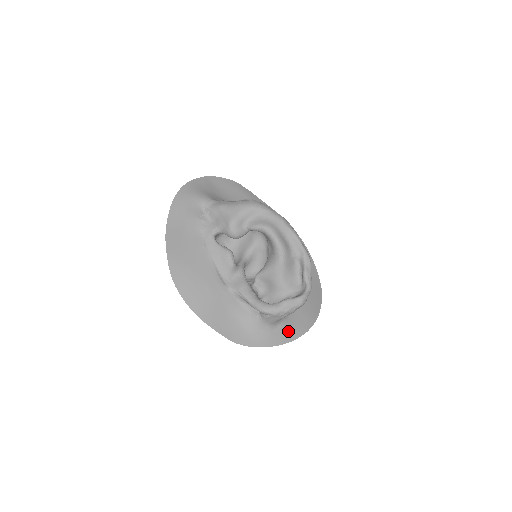
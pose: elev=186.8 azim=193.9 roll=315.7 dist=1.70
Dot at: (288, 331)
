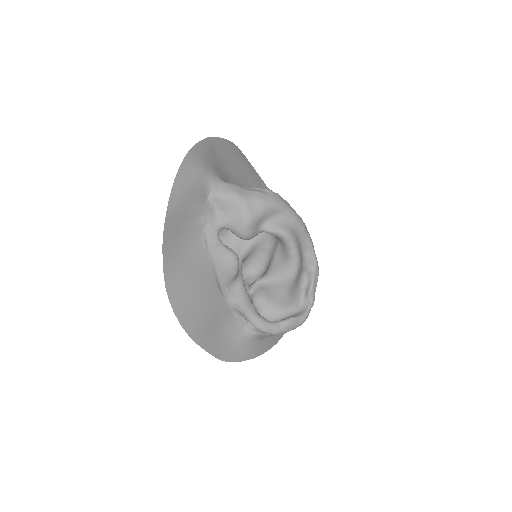
Dot at: (271, 339)
